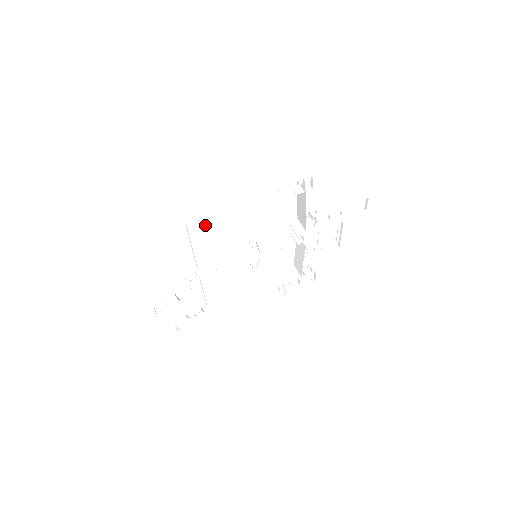
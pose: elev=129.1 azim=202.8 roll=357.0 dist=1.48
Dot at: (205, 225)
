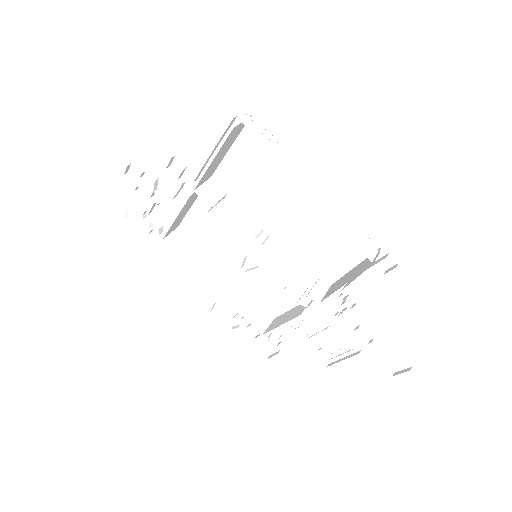
Dot at: (257, 157)
